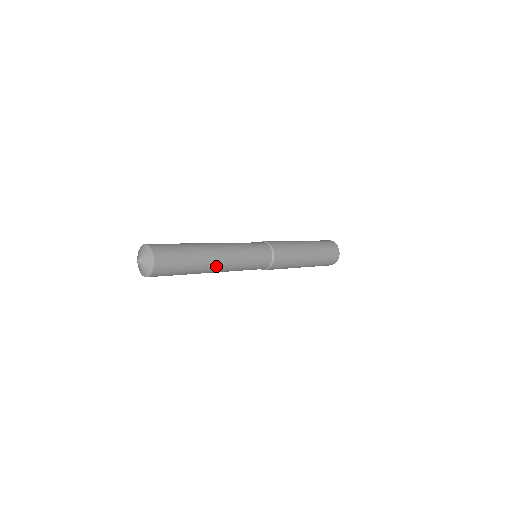
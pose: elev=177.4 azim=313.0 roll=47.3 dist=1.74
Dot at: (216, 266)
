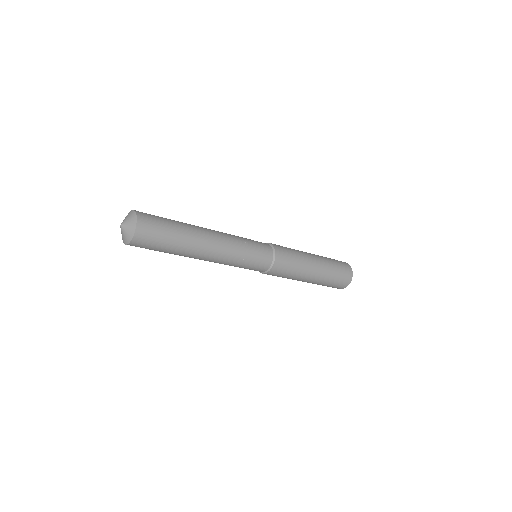
Dot at: (209, 238)
